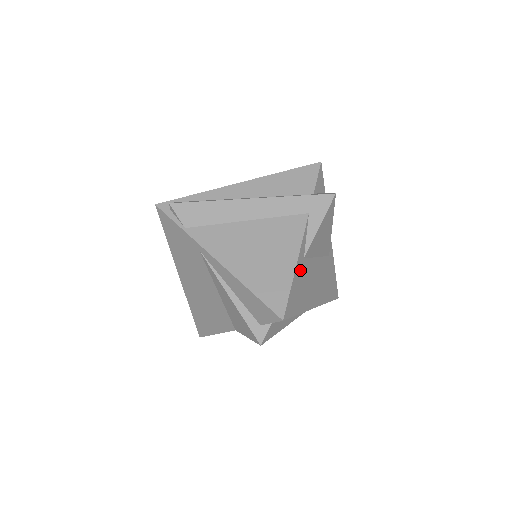
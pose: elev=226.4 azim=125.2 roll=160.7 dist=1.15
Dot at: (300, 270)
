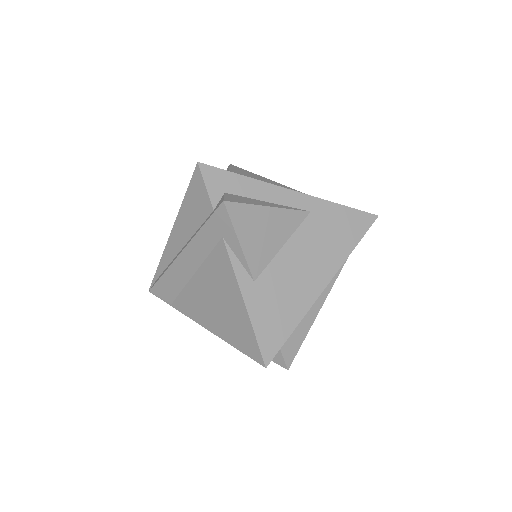
Dot at: (257, 298)
